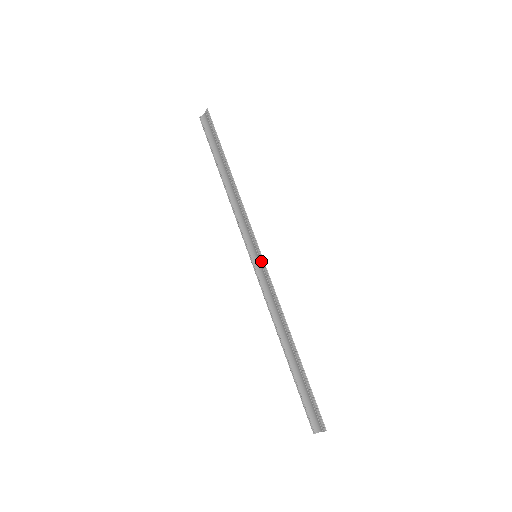
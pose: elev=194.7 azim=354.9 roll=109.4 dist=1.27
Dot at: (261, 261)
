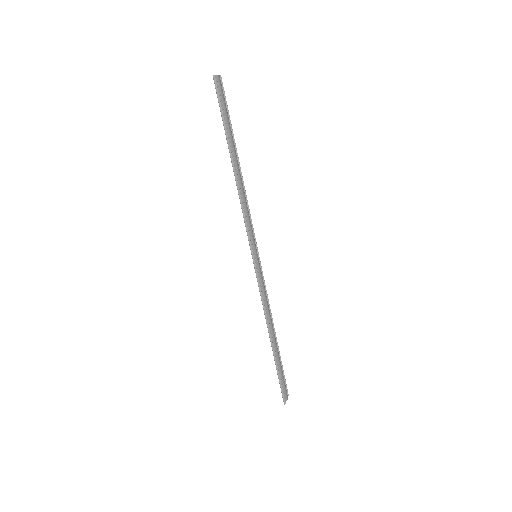
Dot at: (255, 265)
